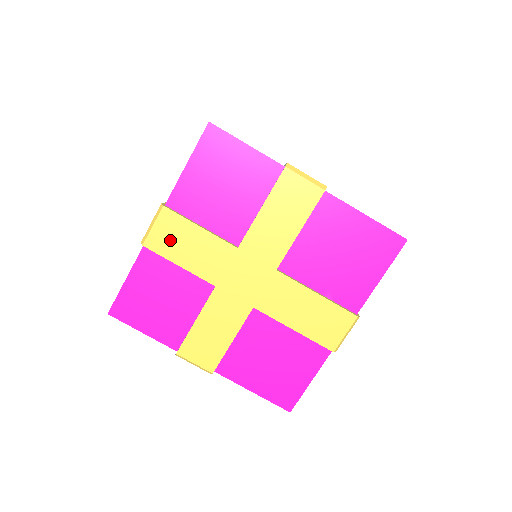
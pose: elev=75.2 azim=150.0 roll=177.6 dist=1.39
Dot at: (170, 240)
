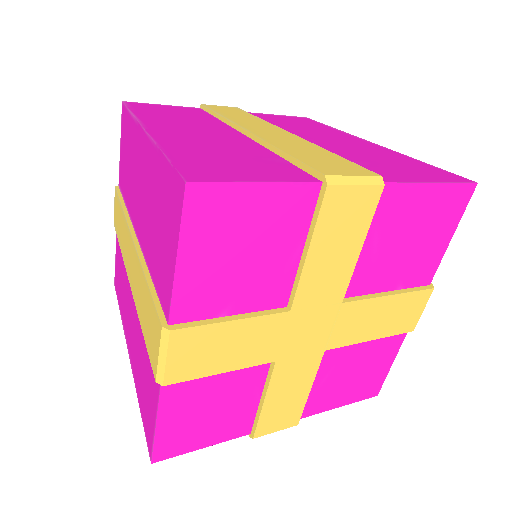
Dot at: (198, 358)
